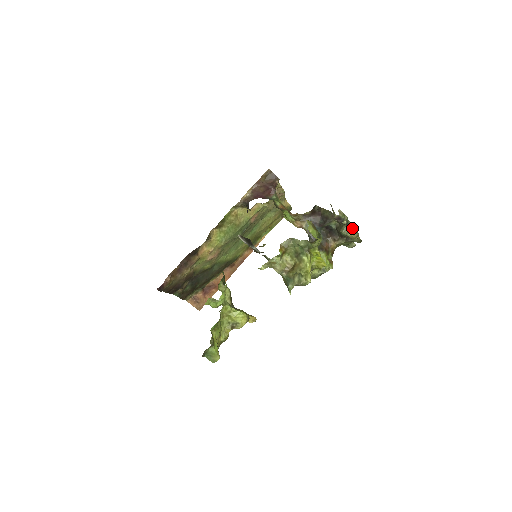
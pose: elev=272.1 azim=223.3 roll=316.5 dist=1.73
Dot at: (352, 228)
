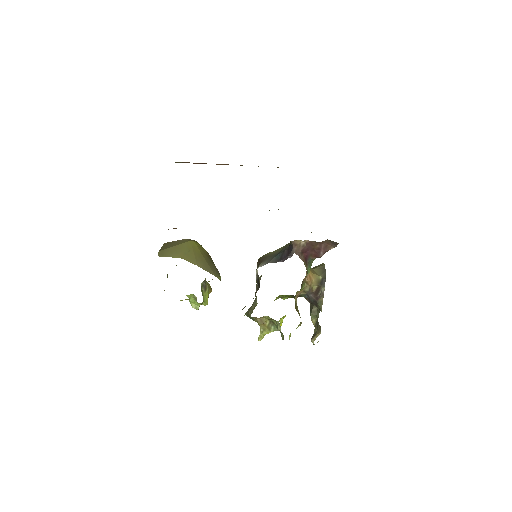
Dot at: occluded
